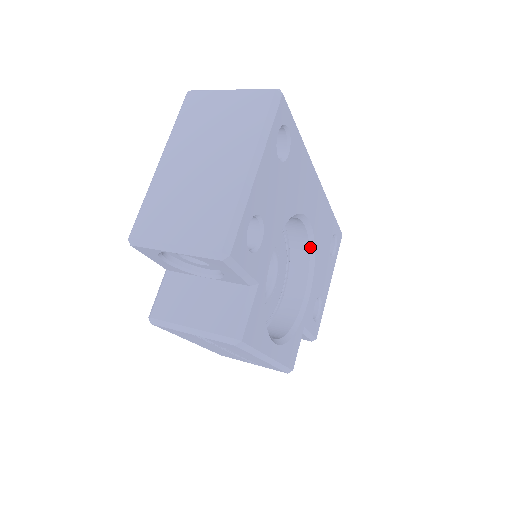
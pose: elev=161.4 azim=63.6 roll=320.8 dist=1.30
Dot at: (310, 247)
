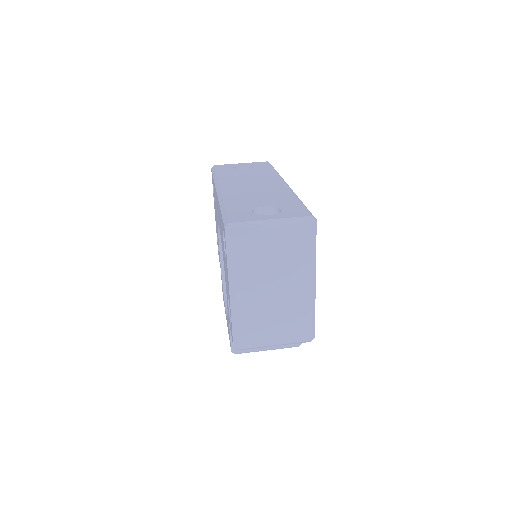
Dot at: occluded
